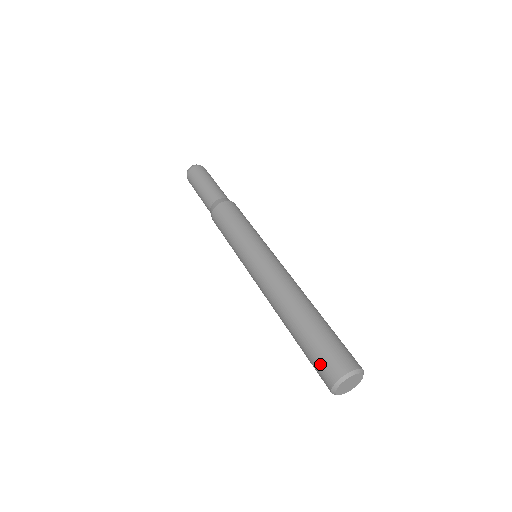
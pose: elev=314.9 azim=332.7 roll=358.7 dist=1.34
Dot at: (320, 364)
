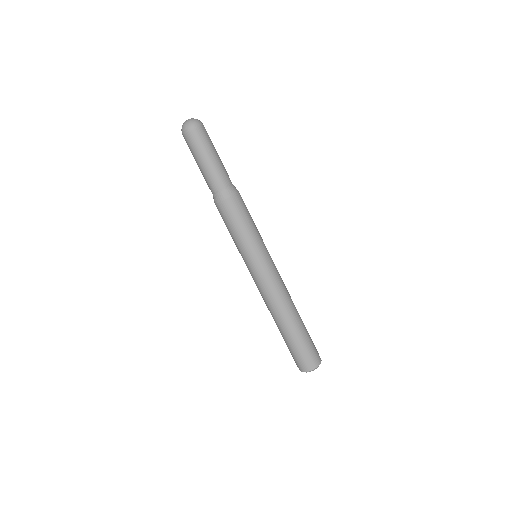
Dot at: occluded
